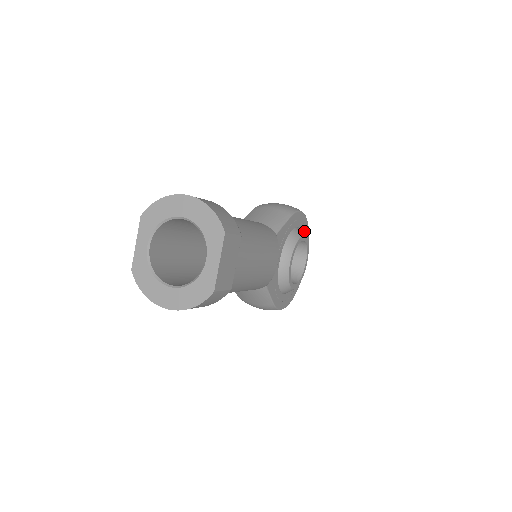
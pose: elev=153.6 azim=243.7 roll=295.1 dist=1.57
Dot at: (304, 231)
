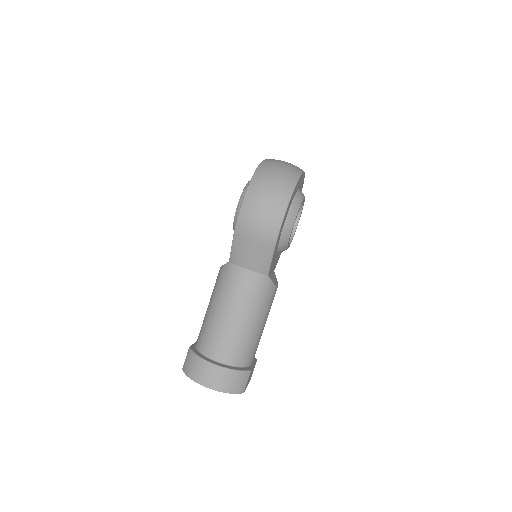
Dot at: (292, 197)
